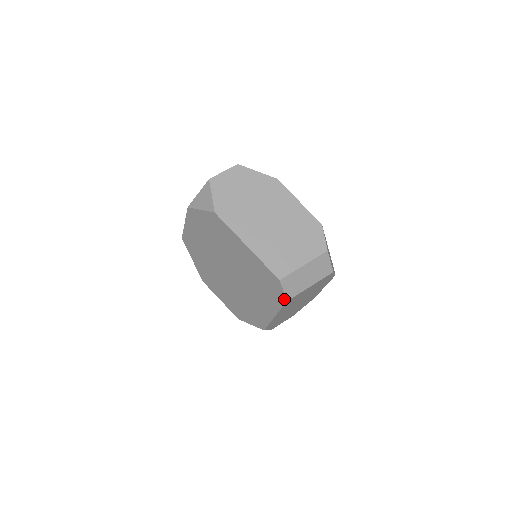
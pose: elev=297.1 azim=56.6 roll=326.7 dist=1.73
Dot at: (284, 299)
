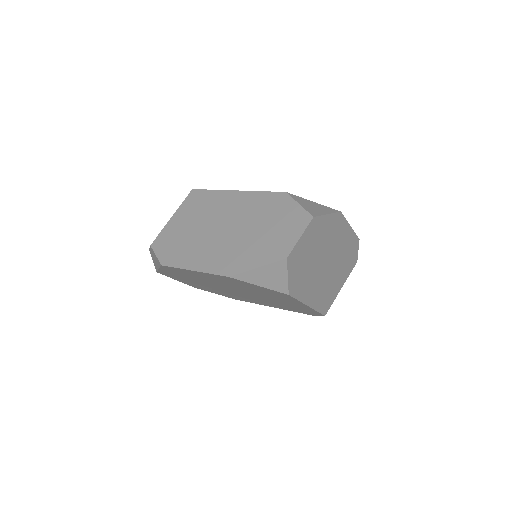
Dot at: occluded
